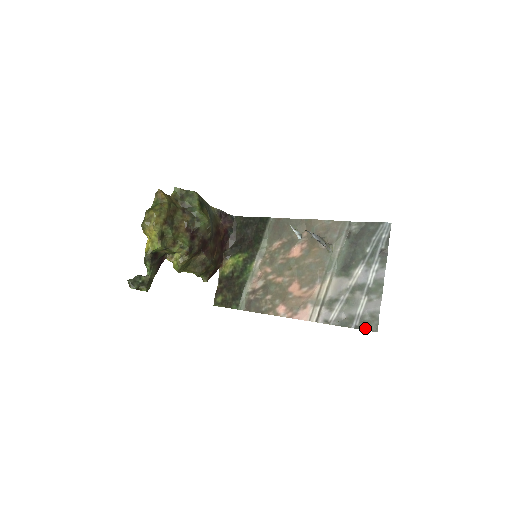
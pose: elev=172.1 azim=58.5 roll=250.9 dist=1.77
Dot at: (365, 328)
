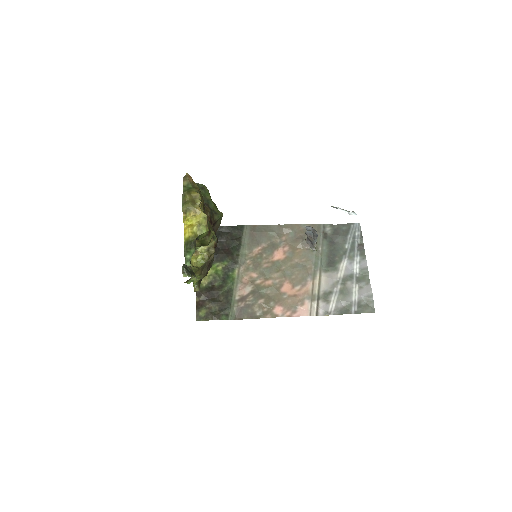
Dot at: (364, 311)
